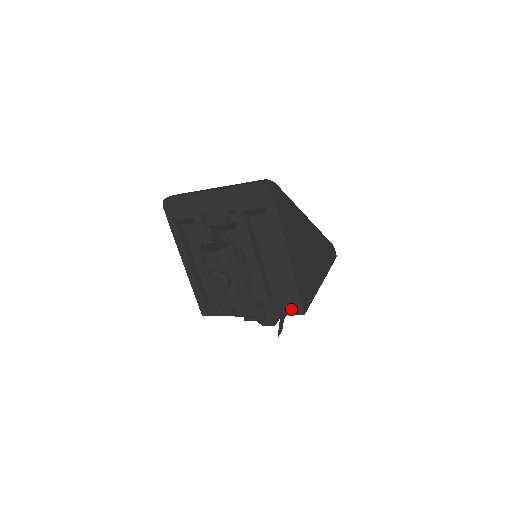
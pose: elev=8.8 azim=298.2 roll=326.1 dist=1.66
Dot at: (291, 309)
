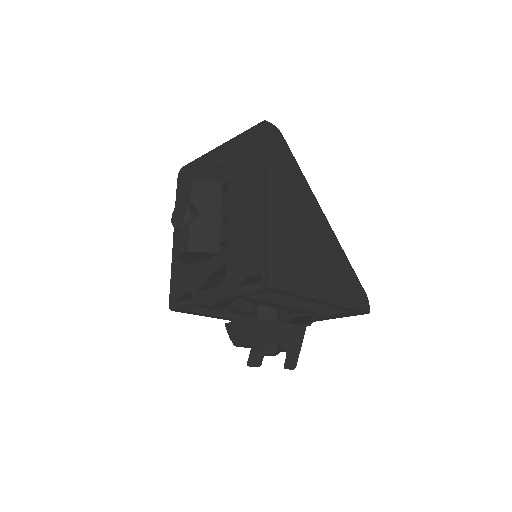
Dot at: (259, 280)
